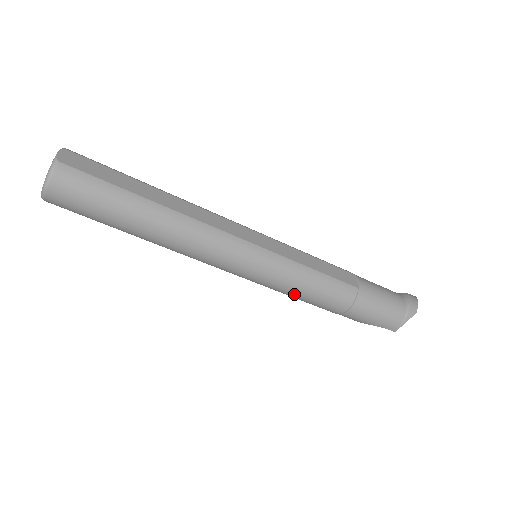
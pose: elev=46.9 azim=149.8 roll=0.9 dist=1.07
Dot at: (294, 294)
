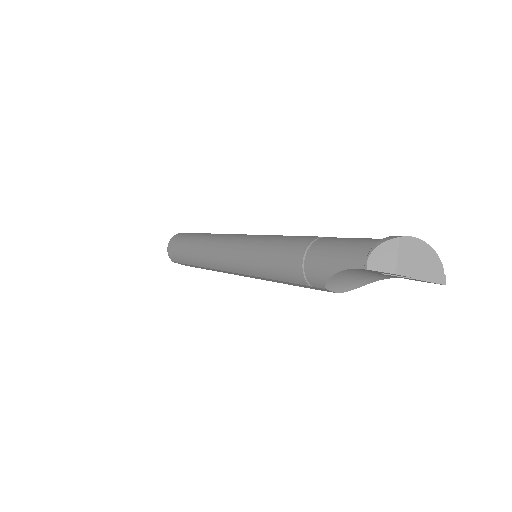
Dot at: (262, 261)
